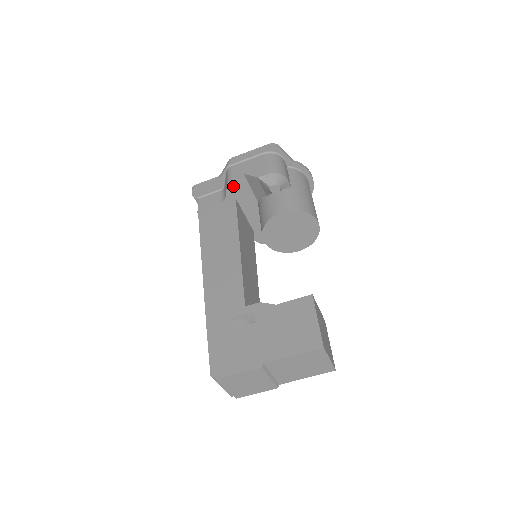
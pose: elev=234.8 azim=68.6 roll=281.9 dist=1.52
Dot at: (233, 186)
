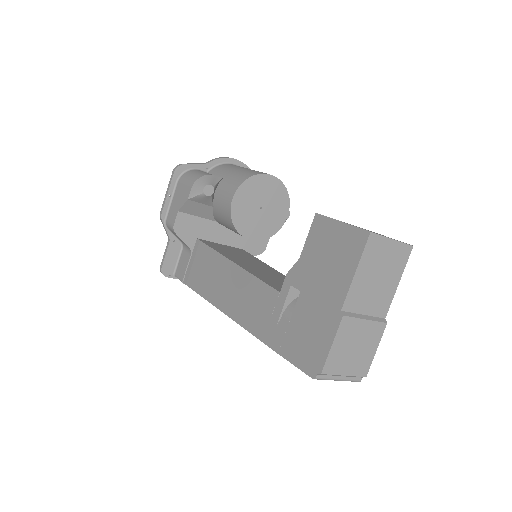
Dot at: (182, 231)
